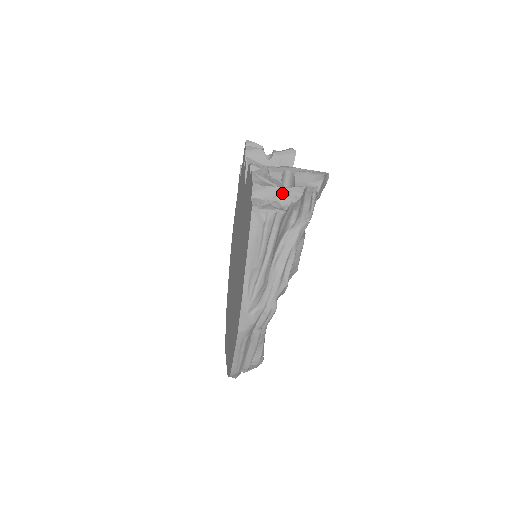
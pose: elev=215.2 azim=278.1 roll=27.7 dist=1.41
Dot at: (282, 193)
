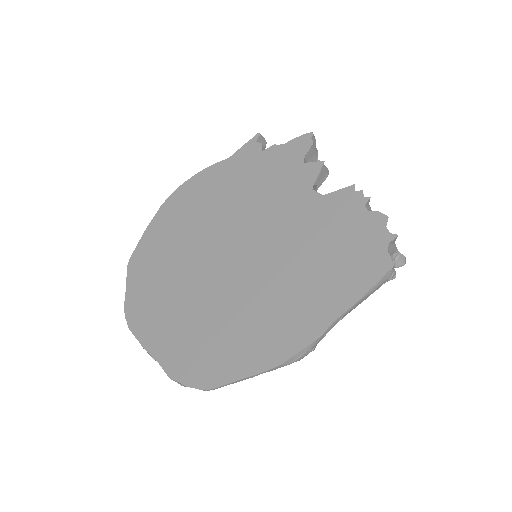
Dot at: (394, 253)
